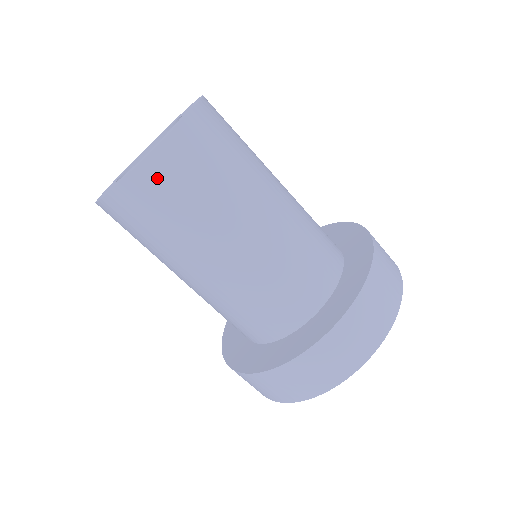
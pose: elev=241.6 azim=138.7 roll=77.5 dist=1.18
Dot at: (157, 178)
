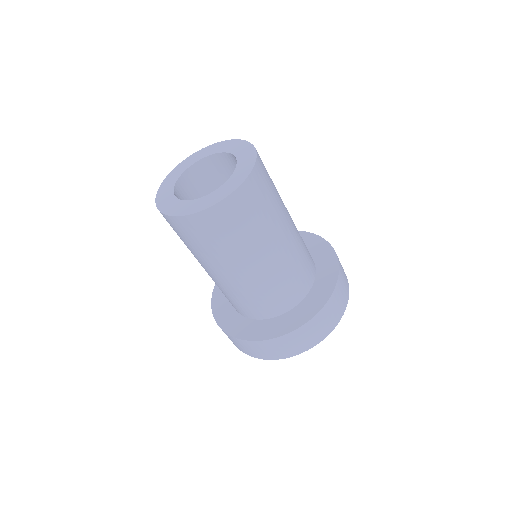
Dot at: (256, 186)
